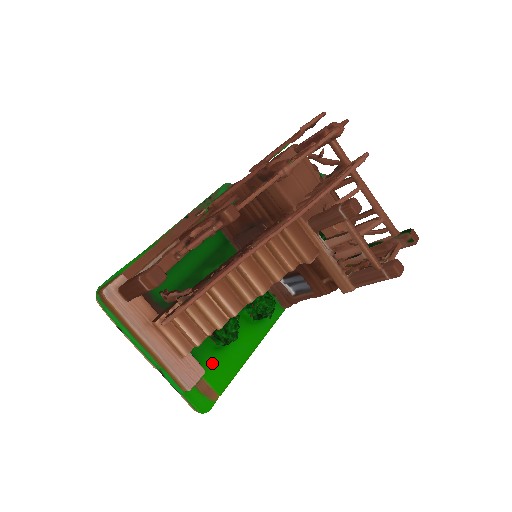
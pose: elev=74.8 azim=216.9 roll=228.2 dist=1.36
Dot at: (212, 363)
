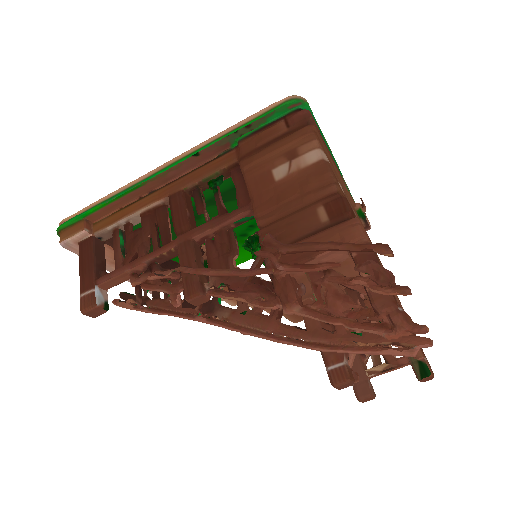
Dot at: occluded
